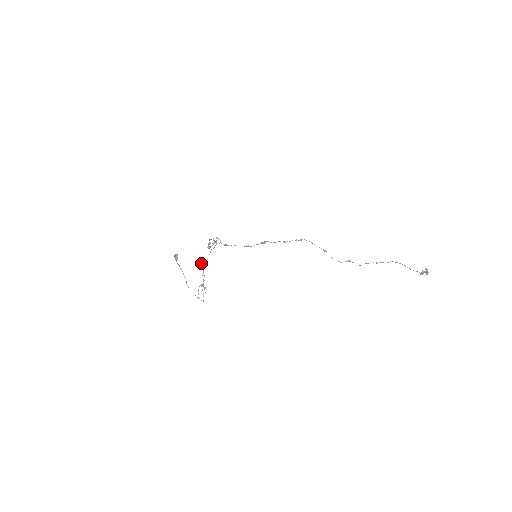
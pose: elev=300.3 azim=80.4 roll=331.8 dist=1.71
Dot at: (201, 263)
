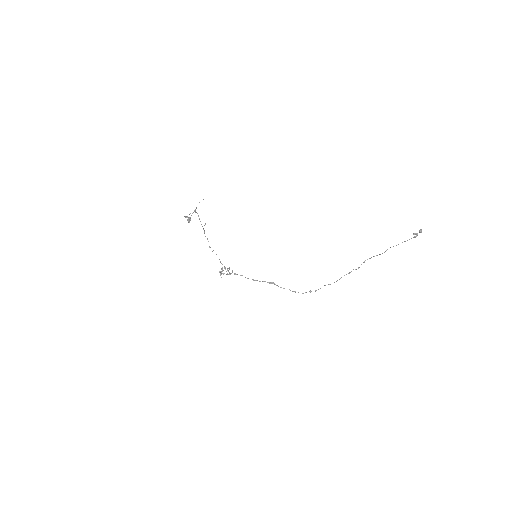
Dot at: (205, 223)
